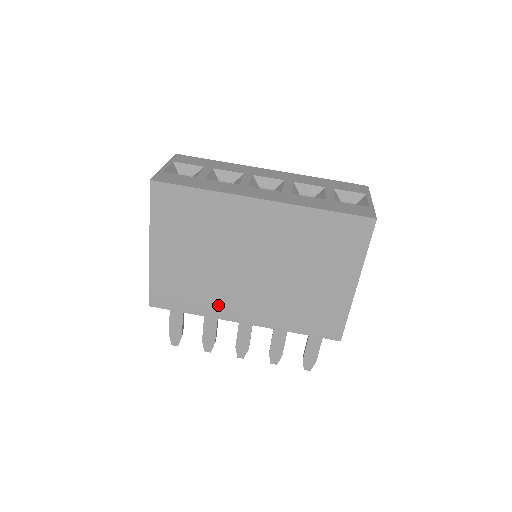
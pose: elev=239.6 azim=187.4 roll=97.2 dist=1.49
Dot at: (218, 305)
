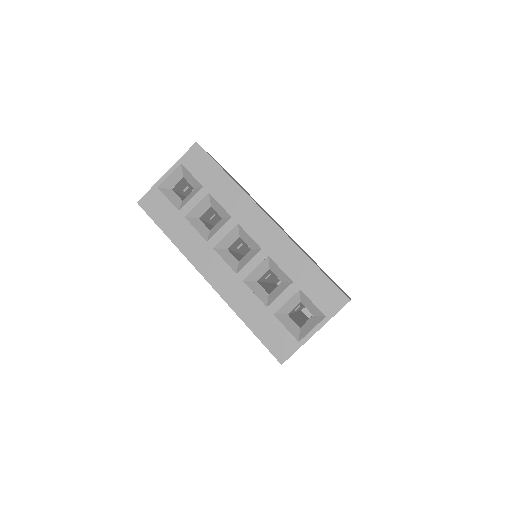
Dot at: occluded
